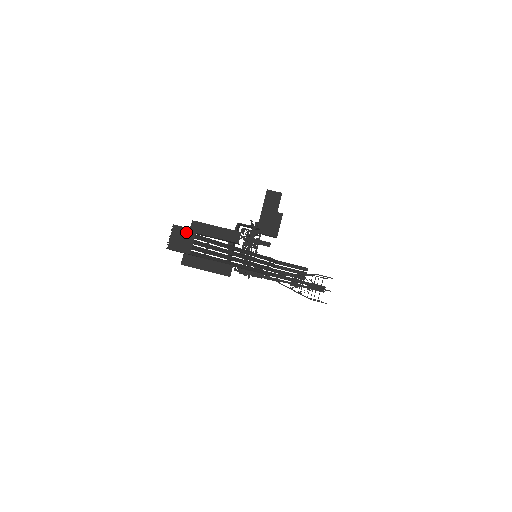
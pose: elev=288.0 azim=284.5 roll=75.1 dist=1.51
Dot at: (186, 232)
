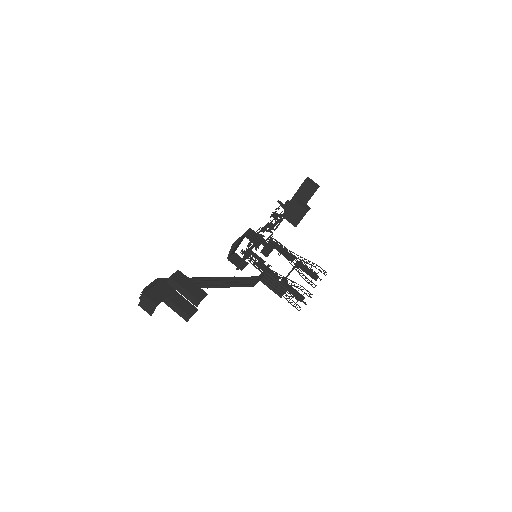
Dot at: (151, 303)
